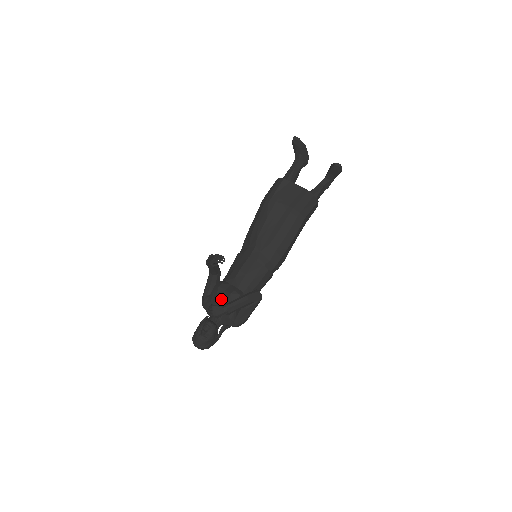
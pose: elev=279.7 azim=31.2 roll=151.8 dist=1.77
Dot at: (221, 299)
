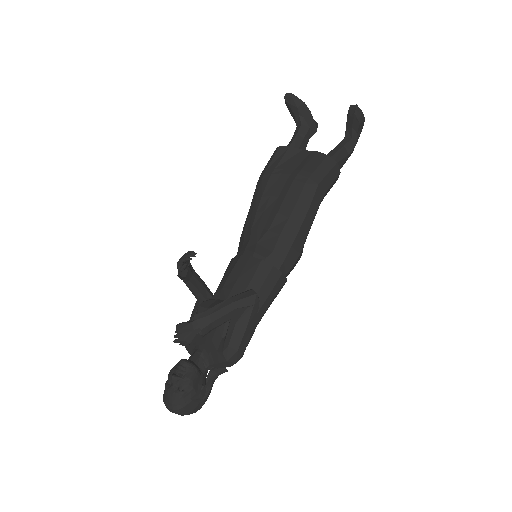
Dot at: occluded
